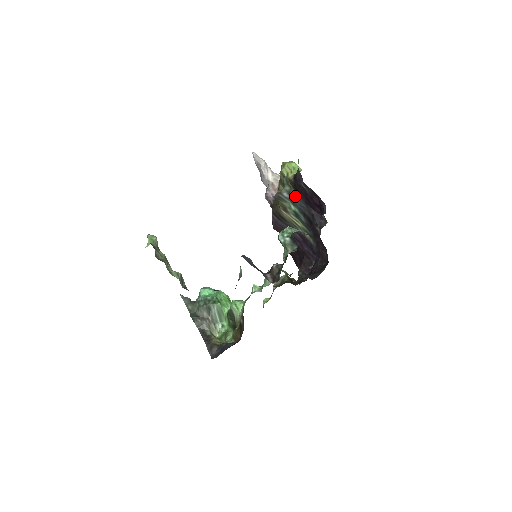
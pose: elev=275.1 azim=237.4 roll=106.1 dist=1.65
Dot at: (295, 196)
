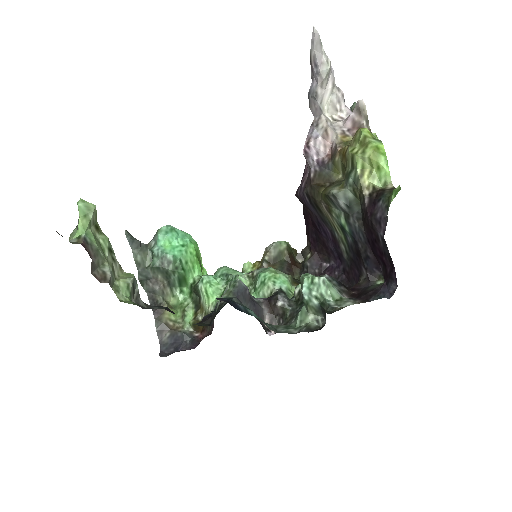
Dot at: (356, 217)
